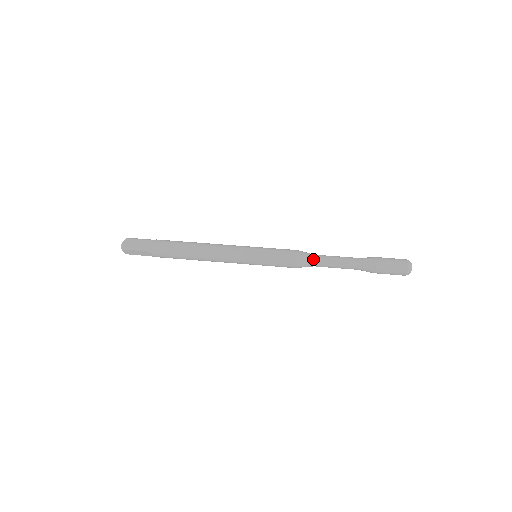
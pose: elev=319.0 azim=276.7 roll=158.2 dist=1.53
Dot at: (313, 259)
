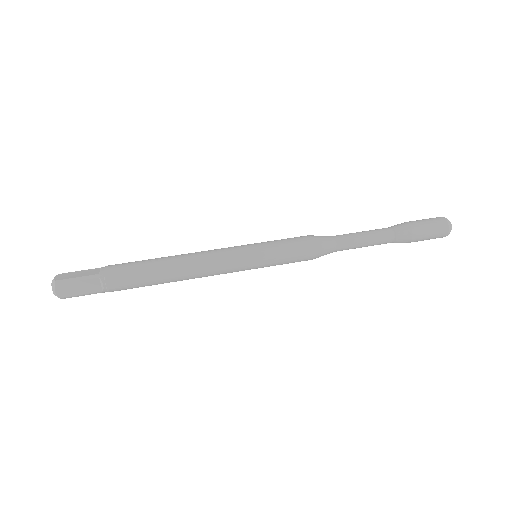
Dot at: (332, 237)
